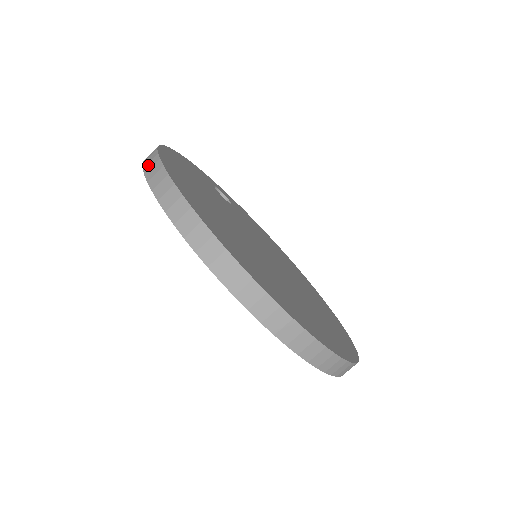
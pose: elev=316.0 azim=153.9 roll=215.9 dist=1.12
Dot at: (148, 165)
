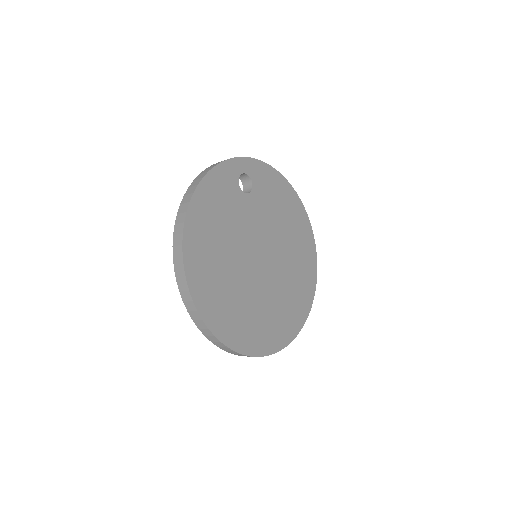
Dot at: (176, 250)
